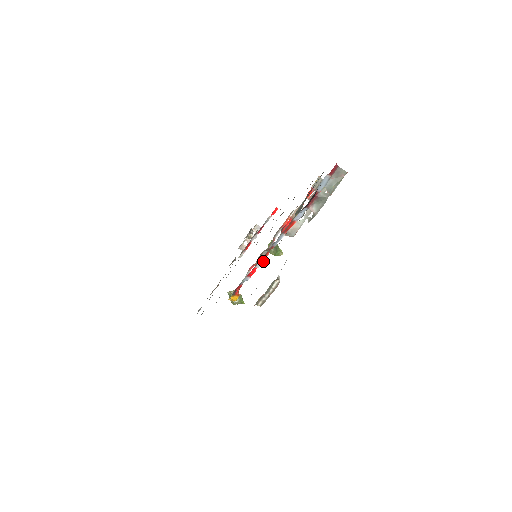
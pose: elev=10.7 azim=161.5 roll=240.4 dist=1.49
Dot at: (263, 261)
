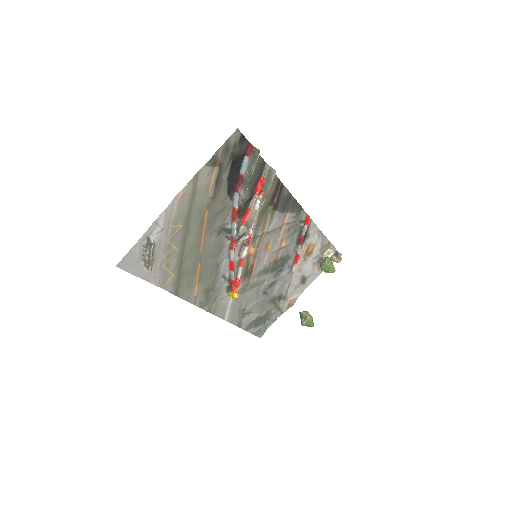
Dot at: (233, 253)
